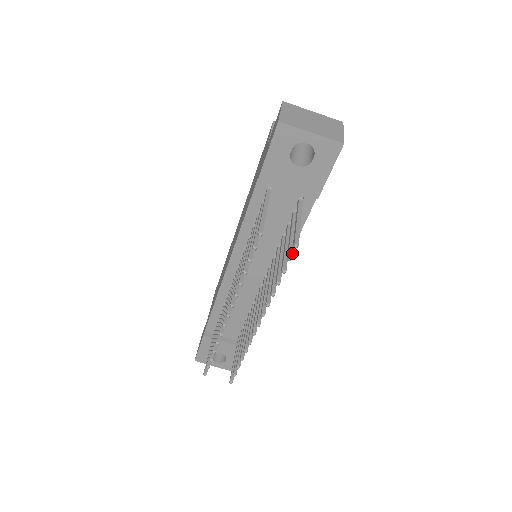
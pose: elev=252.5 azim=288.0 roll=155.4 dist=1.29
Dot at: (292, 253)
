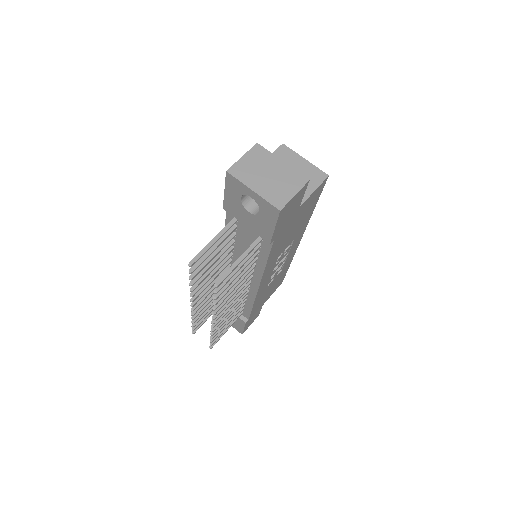
Dot at: (221, 287)
